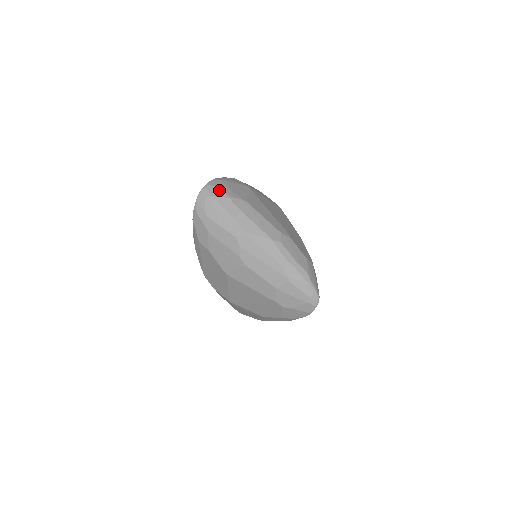
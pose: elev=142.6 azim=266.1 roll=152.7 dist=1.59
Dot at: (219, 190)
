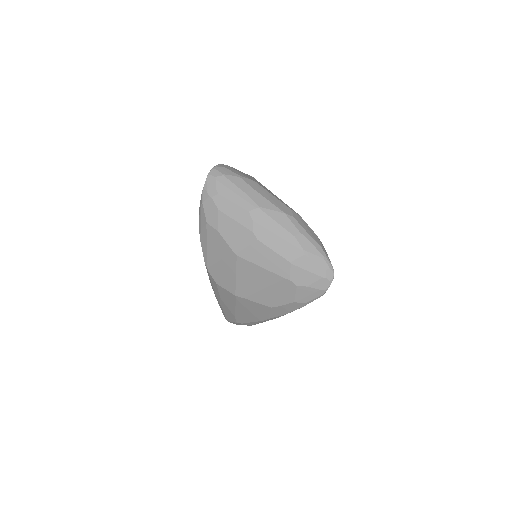
Dot at: (228, 170)
